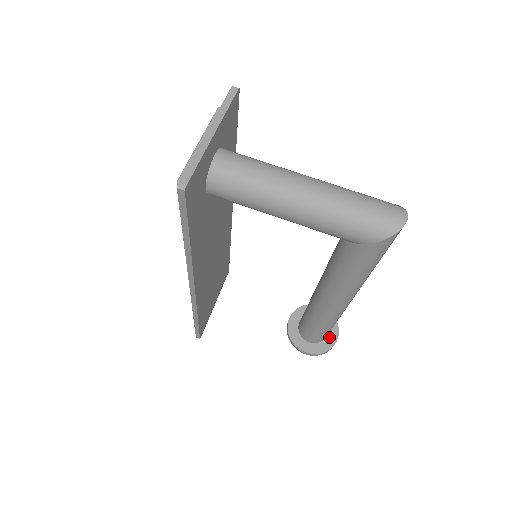
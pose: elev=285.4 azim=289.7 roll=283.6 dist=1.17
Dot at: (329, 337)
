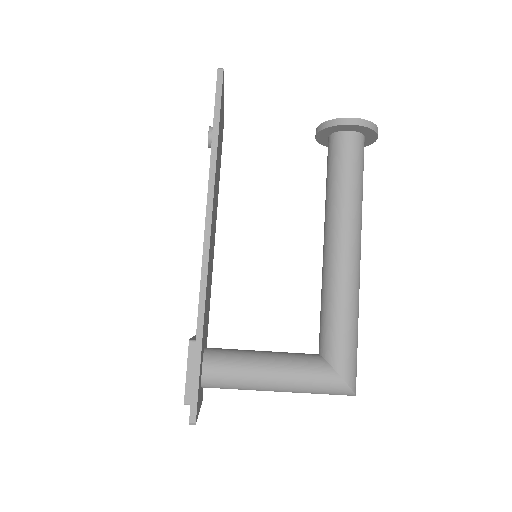
Dot at: (365, 141)
